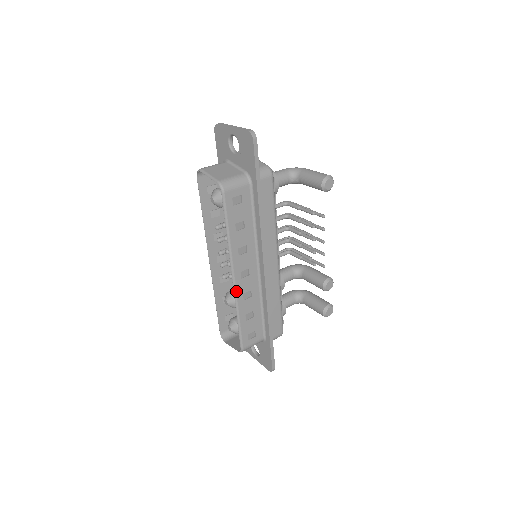
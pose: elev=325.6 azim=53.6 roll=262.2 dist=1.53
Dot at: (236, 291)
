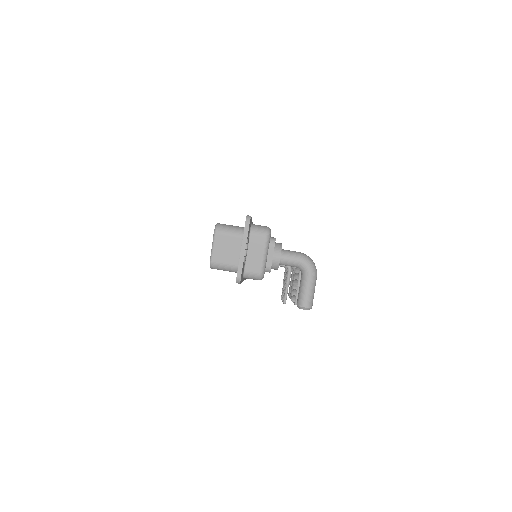
Dot at: occluded
